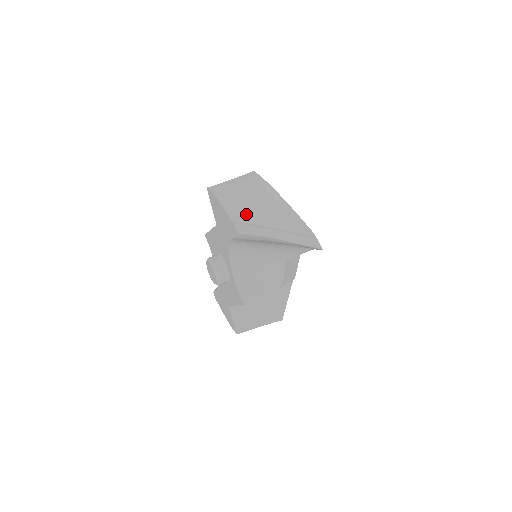
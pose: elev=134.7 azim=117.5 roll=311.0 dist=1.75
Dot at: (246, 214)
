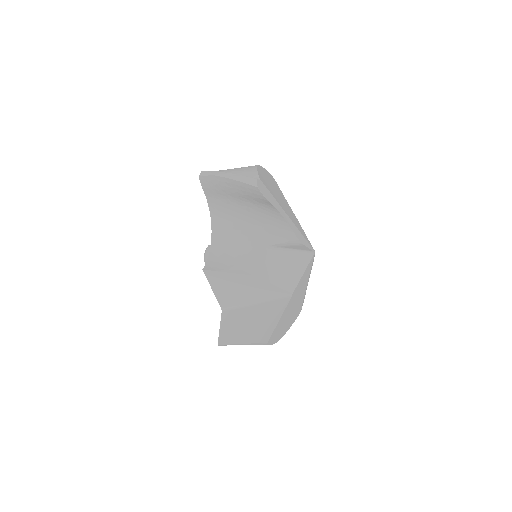
Dot at: (218, 171)
